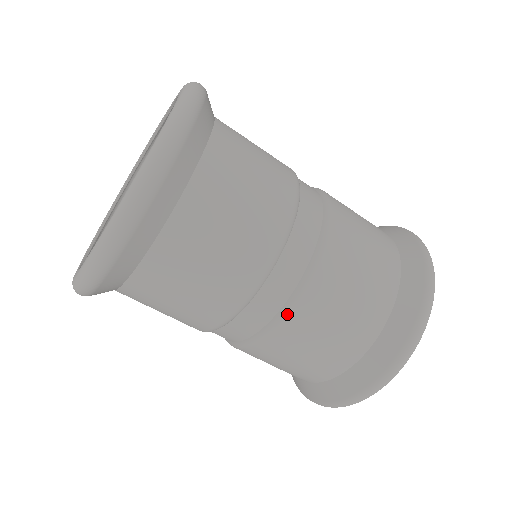
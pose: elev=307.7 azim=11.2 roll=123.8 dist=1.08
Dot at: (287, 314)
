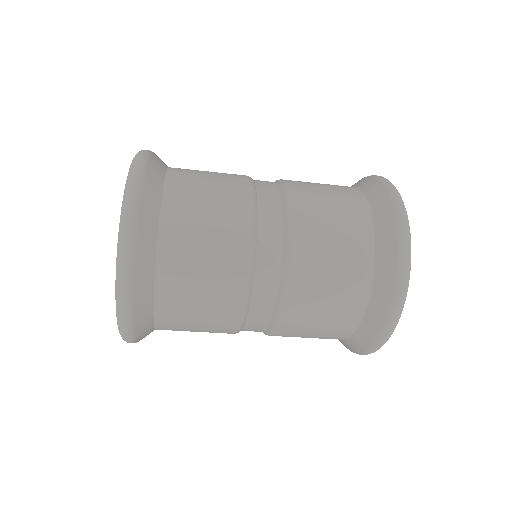
Dot at: (276, 327)
